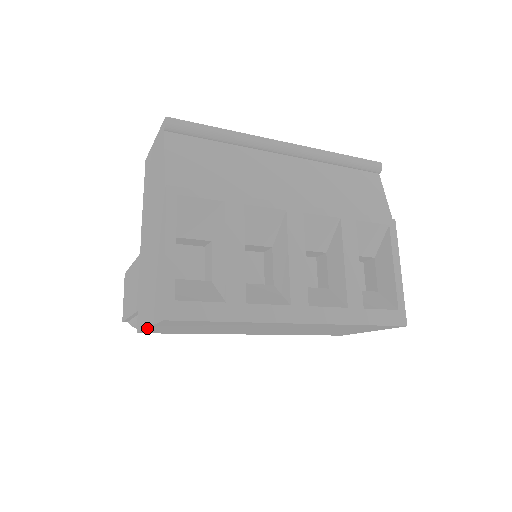
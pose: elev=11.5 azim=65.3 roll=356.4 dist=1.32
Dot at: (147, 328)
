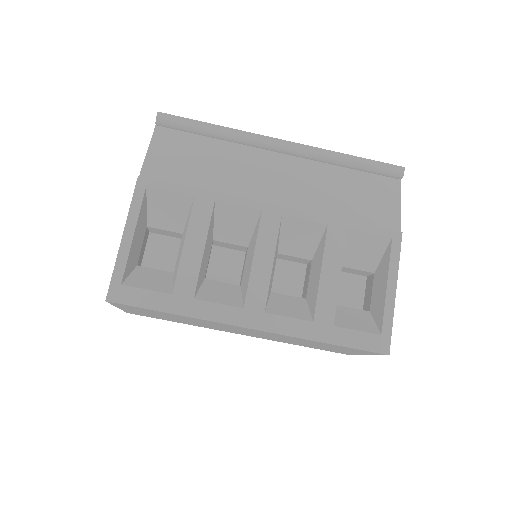
Dot at: (120, 308)
